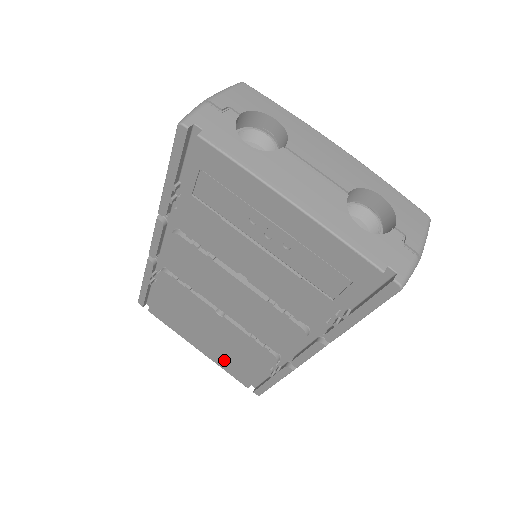
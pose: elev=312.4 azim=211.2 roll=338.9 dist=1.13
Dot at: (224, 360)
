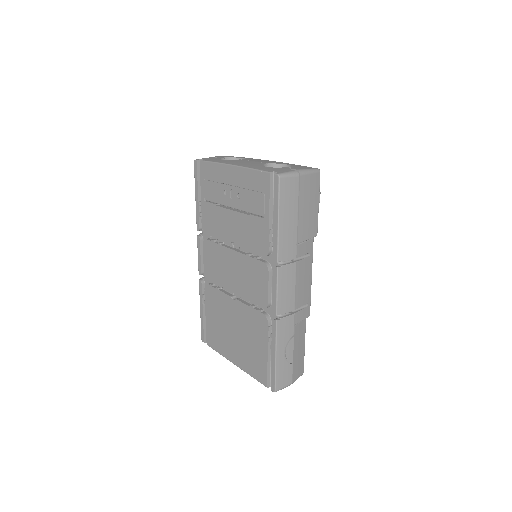
Dot at: (248, 360)
